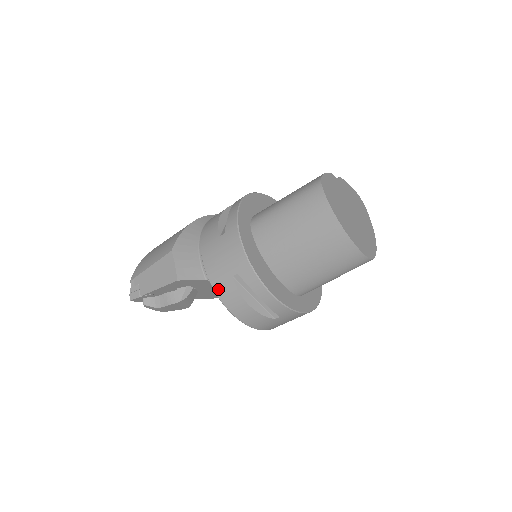
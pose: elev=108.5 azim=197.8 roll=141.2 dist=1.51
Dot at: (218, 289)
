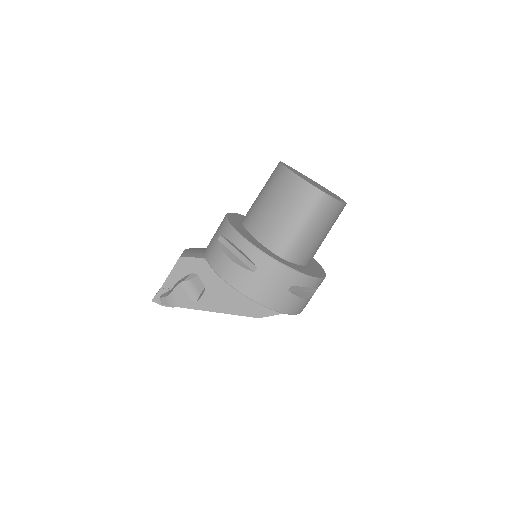
Dot at: (209, 257)
